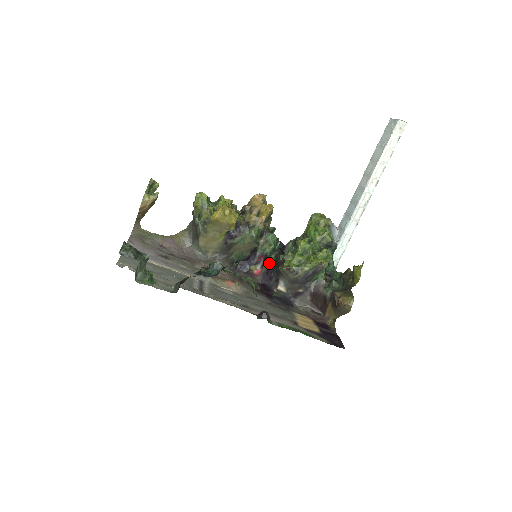
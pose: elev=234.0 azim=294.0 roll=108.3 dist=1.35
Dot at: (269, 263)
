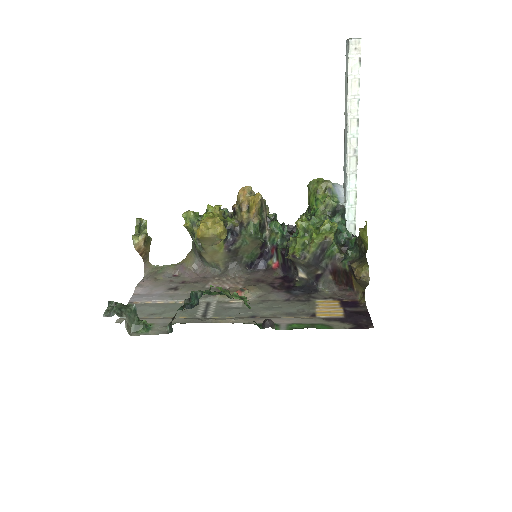
Dot at: (281, 253)
